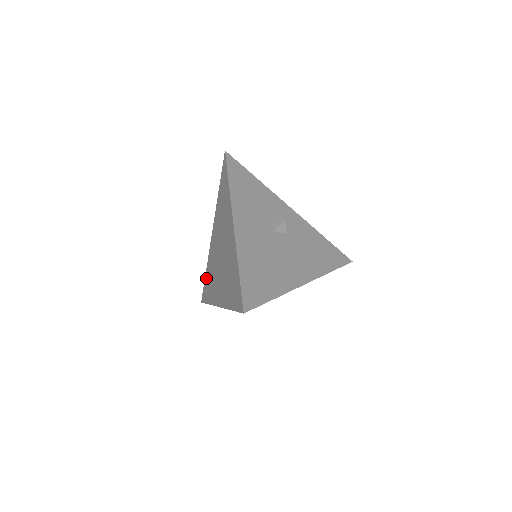
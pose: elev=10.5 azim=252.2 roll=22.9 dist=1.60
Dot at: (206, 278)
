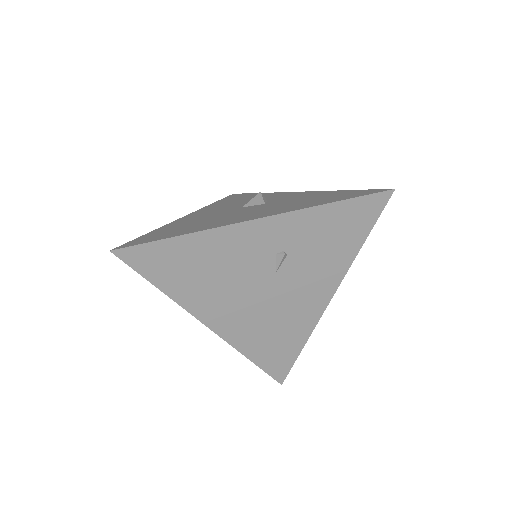
Dot at: occluded
